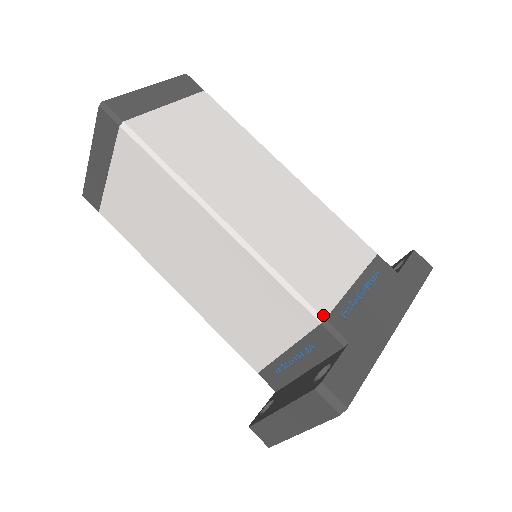
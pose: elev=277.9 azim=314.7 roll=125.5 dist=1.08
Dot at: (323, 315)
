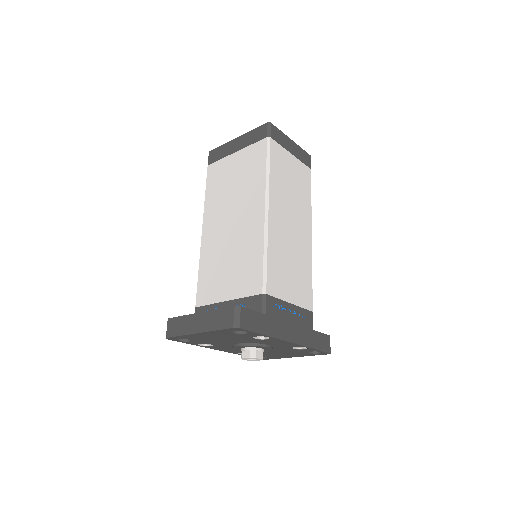
Dot at: (267, 292)
